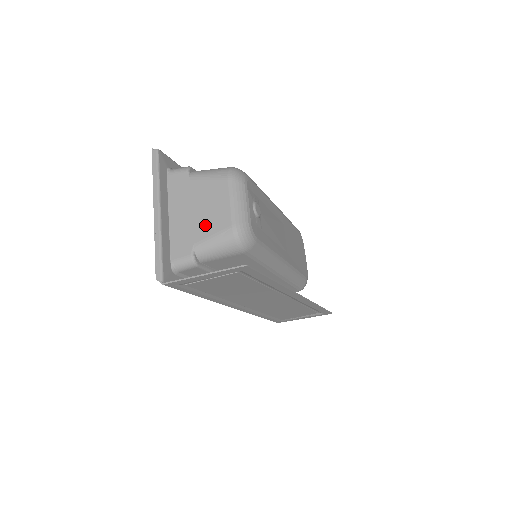
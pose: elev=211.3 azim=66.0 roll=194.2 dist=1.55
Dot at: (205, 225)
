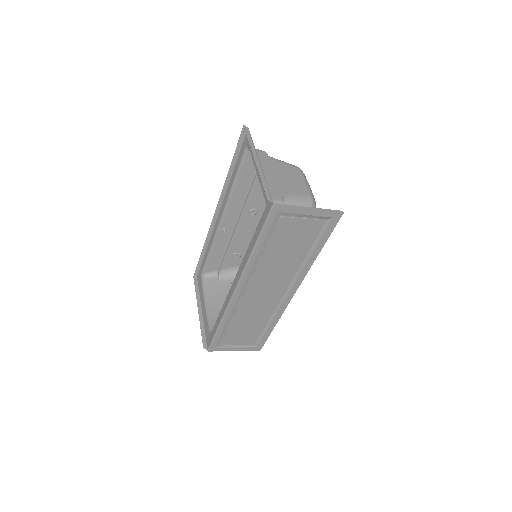
Dot at: (290, 187)
